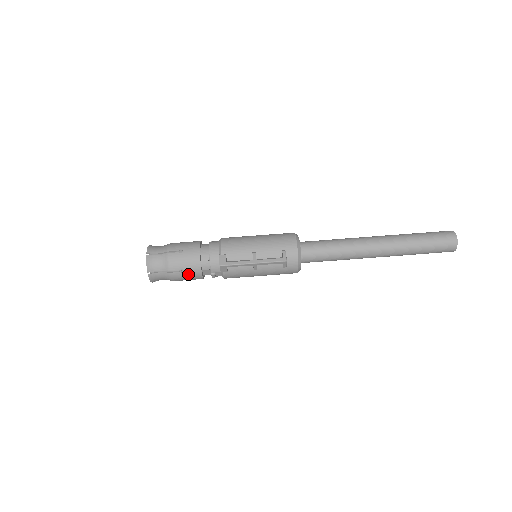
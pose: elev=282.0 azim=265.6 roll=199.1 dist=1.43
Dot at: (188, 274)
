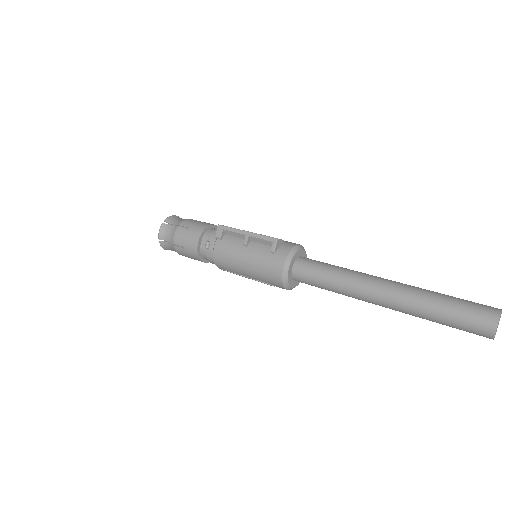
Dot at: (190, 233)
